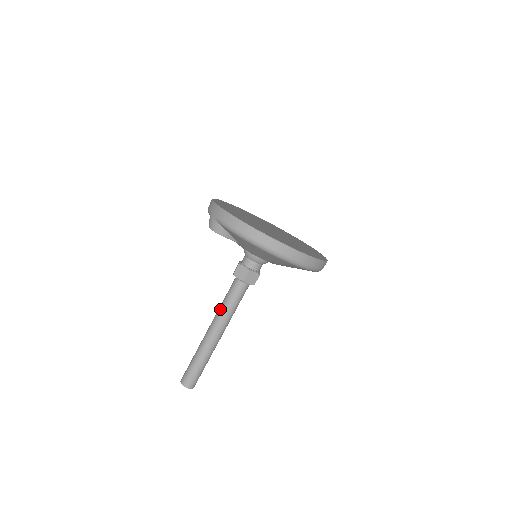
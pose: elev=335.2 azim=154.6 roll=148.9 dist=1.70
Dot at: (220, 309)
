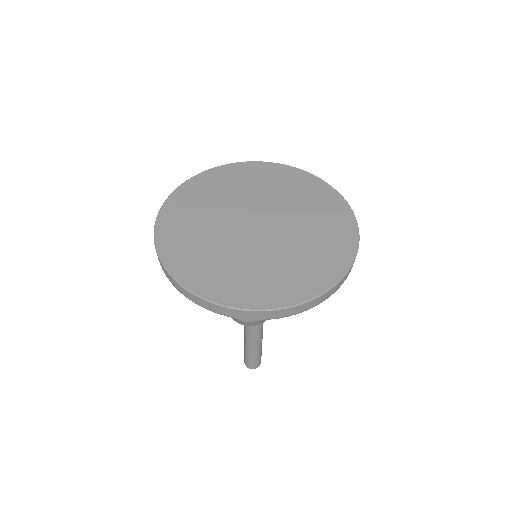
Dot at: occluded
